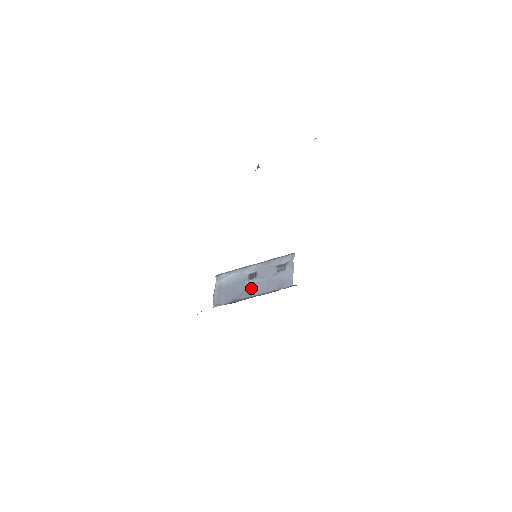
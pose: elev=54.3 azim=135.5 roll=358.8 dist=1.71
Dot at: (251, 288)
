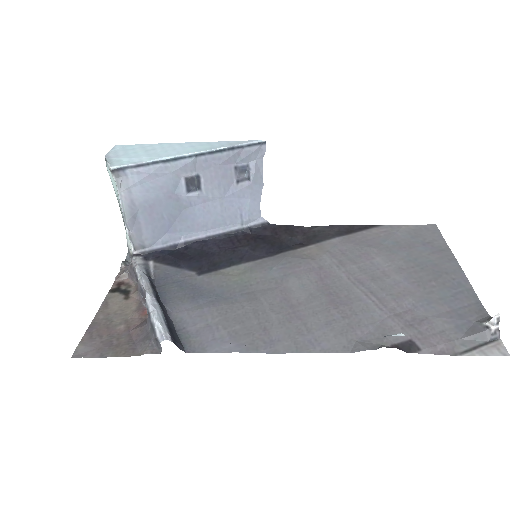
Dot at: (195, 214)
